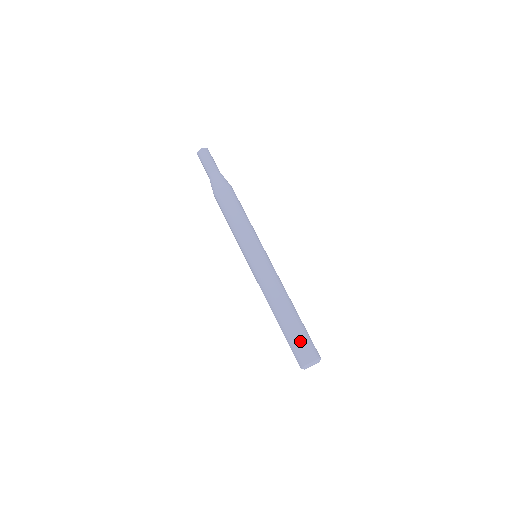
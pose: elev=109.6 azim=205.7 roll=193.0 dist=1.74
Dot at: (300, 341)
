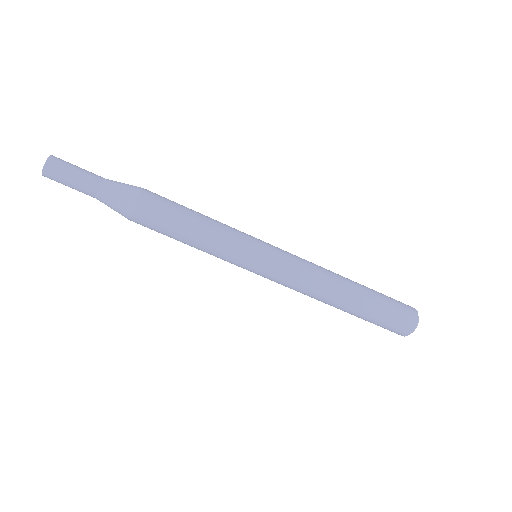
Dot at: (379, 325)
